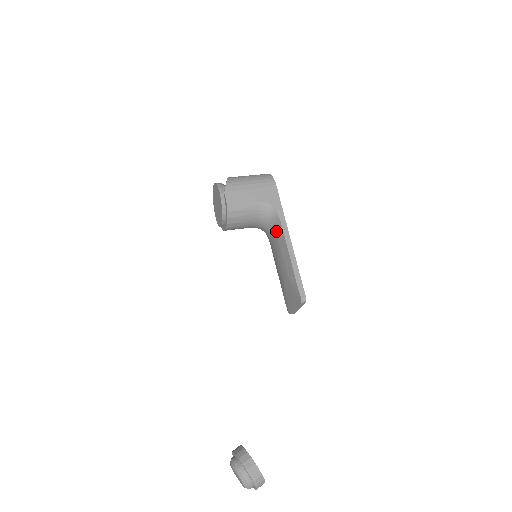
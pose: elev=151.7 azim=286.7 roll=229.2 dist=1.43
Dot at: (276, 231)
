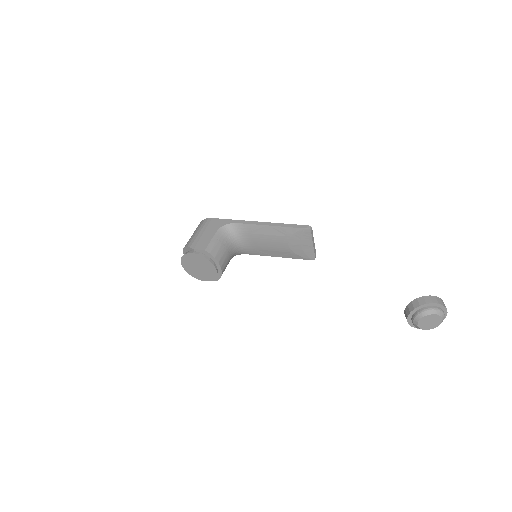
Dot at: (246, 233)
